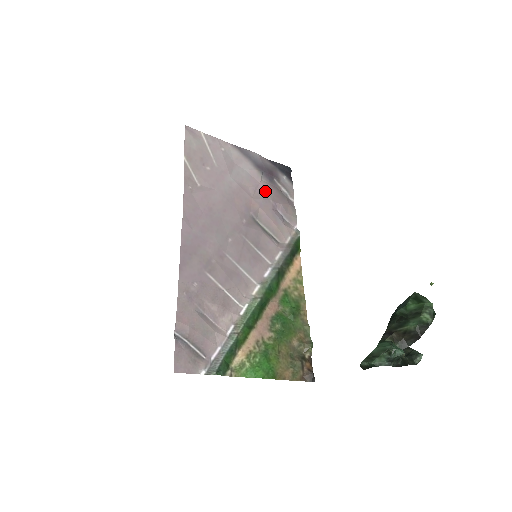
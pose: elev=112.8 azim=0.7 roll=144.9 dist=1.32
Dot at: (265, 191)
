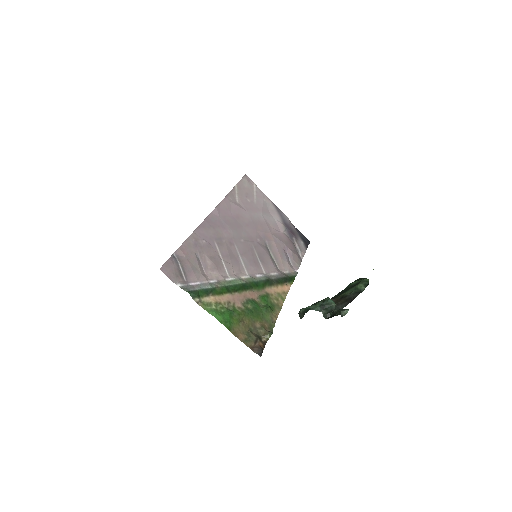
Dot at: (283, 238)
